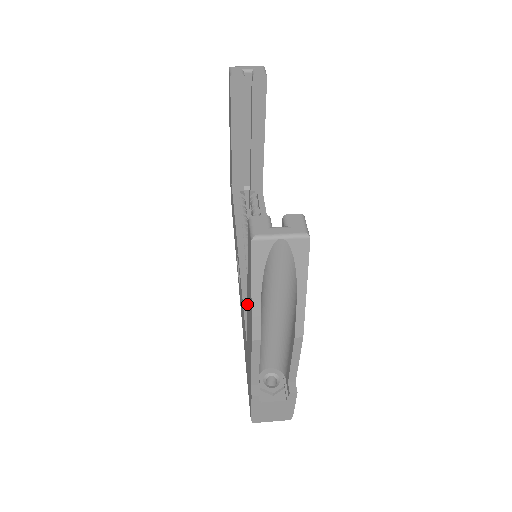
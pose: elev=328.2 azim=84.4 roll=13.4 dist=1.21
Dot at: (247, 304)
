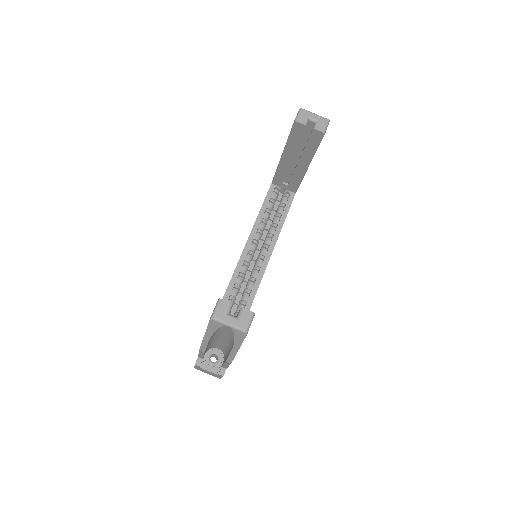
Dot at: occluded
